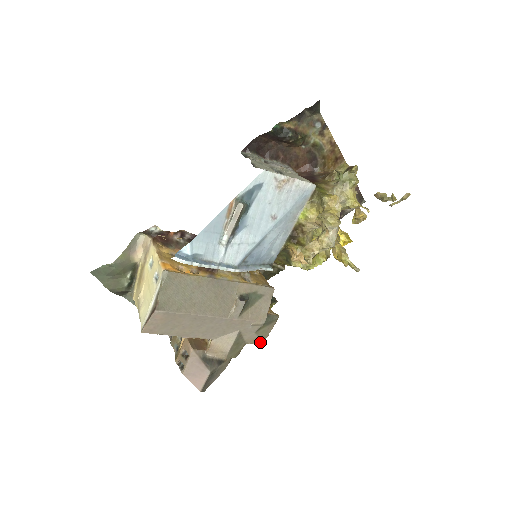
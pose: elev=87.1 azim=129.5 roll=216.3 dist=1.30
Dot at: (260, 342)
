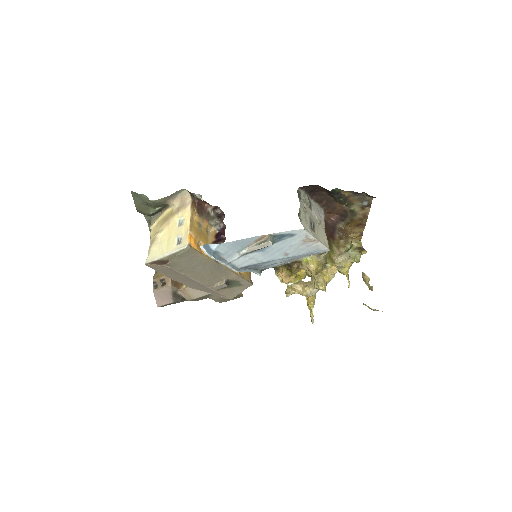
Dot at: (219, 302)
